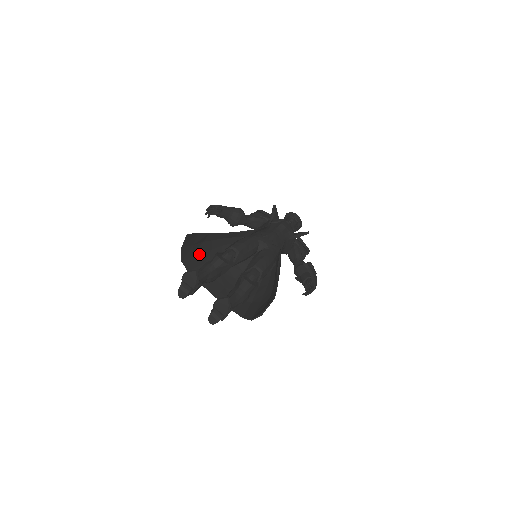
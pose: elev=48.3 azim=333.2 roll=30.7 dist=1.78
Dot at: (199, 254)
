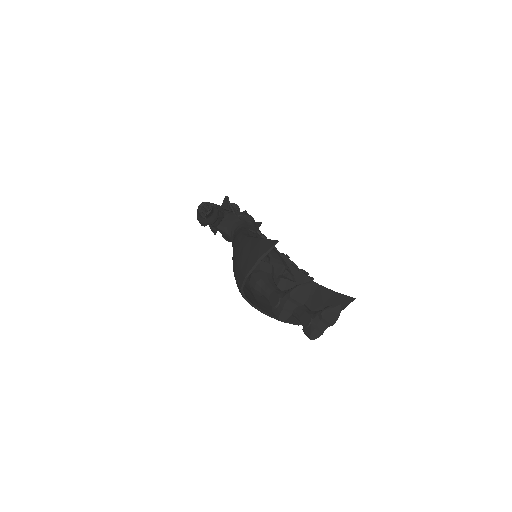
Dot at: occluded
